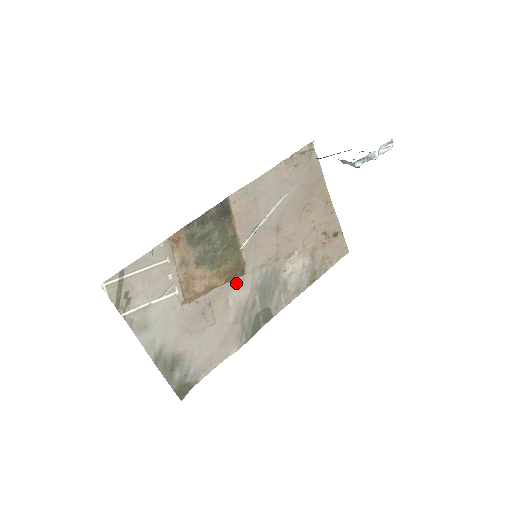
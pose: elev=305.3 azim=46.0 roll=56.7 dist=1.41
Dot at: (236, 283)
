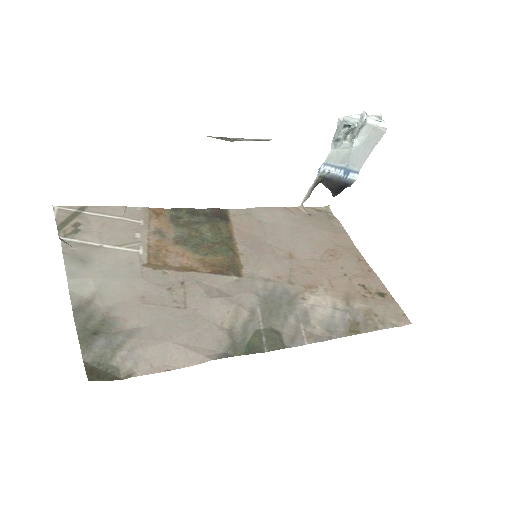
Dot at: (227, 281)
